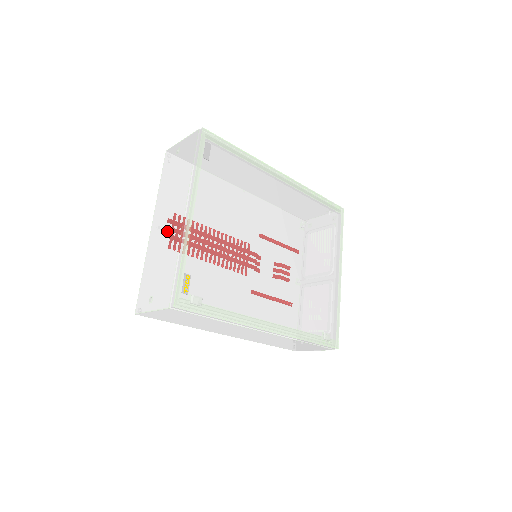
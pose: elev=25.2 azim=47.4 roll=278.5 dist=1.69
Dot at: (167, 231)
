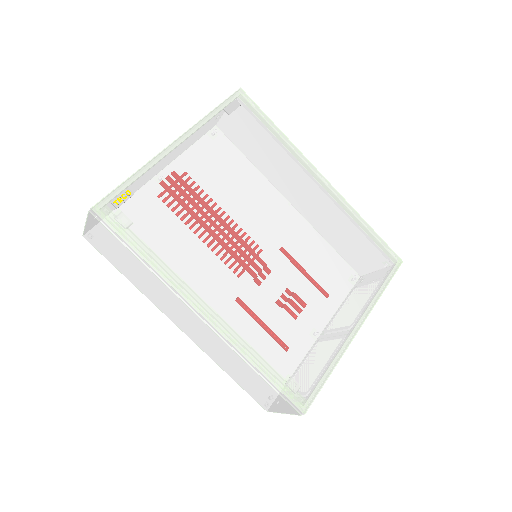
Dot at: occluded
